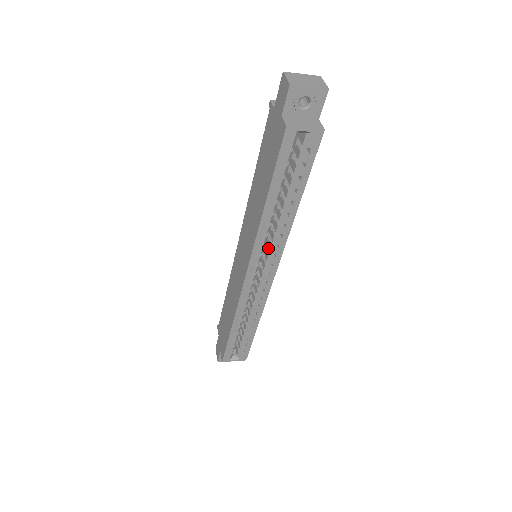
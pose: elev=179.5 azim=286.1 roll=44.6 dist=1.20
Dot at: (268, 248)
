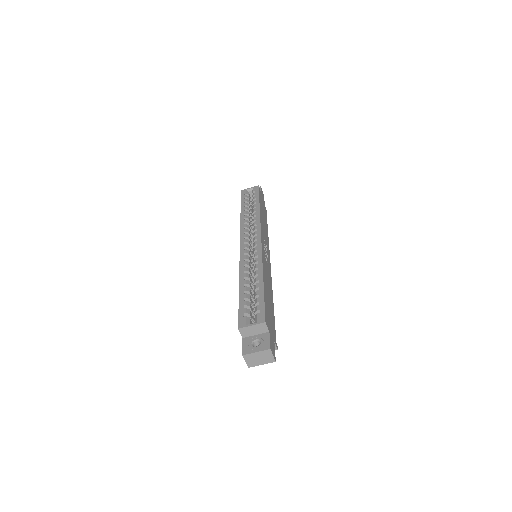
Dot at: occluded
